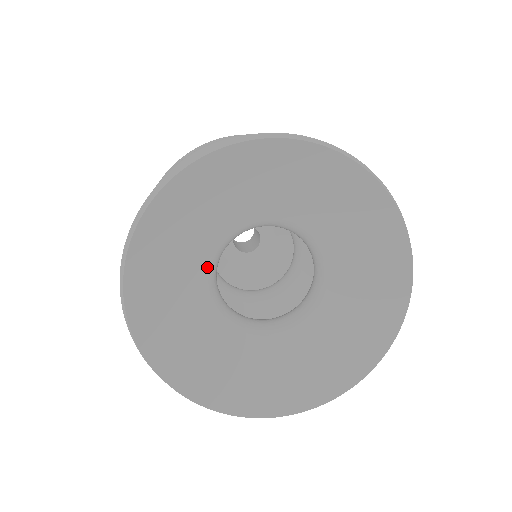
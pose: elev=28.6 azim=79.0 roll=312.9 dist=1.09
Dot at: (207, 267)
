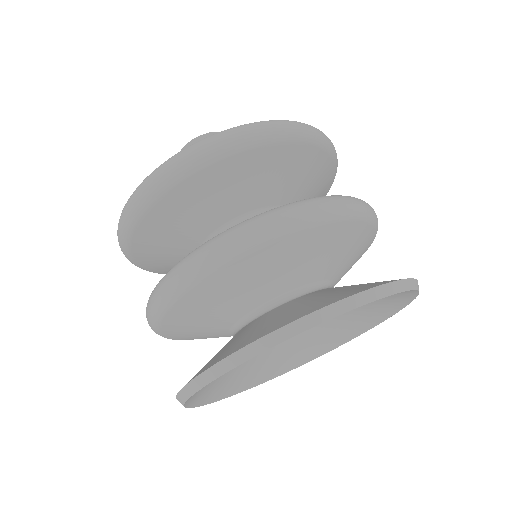
Dot at: occluded
